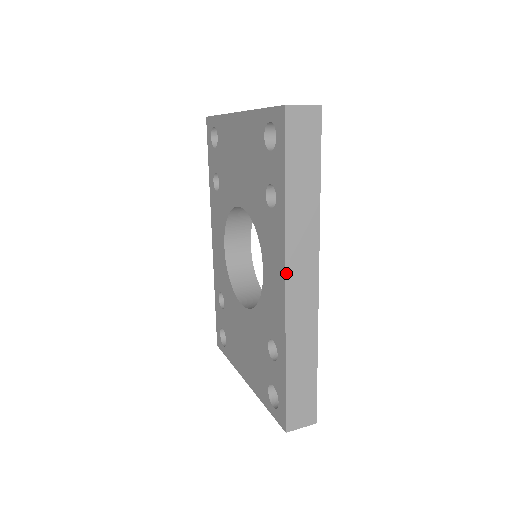
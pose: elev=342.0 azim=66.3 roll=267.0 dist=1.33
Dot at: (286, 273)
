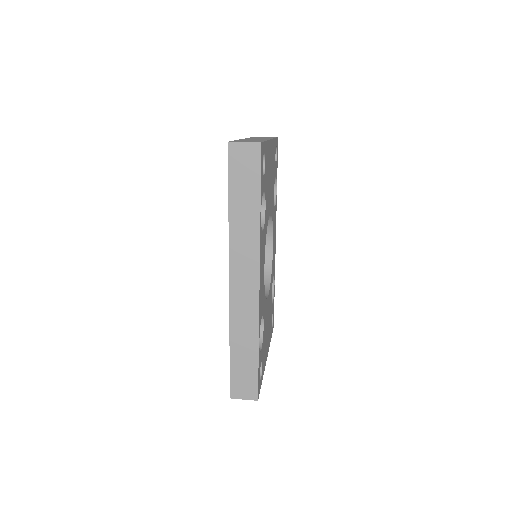
Dot at: (230, 271)
